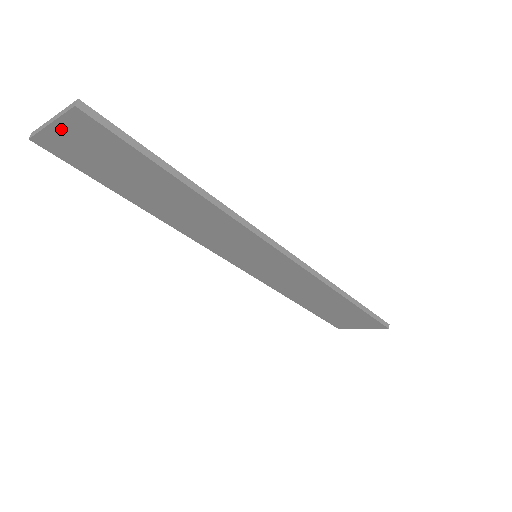
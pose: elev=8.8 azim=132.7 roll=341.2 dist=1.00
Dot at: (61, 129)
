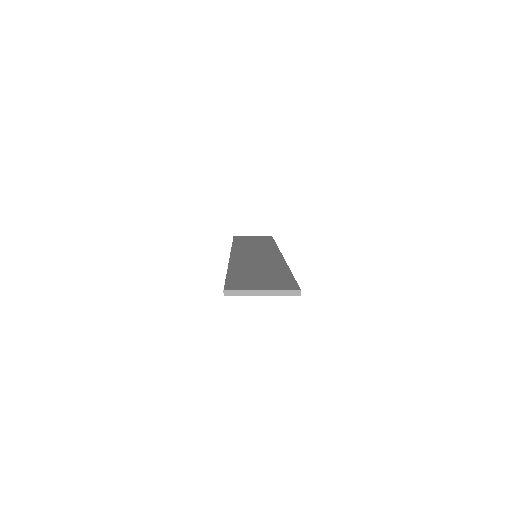
Dot at: (264, 294)
